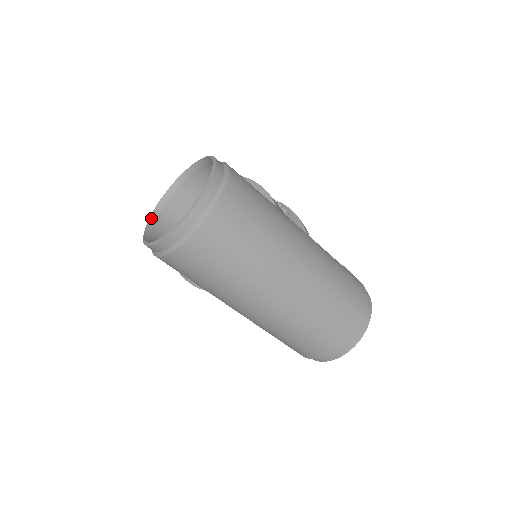
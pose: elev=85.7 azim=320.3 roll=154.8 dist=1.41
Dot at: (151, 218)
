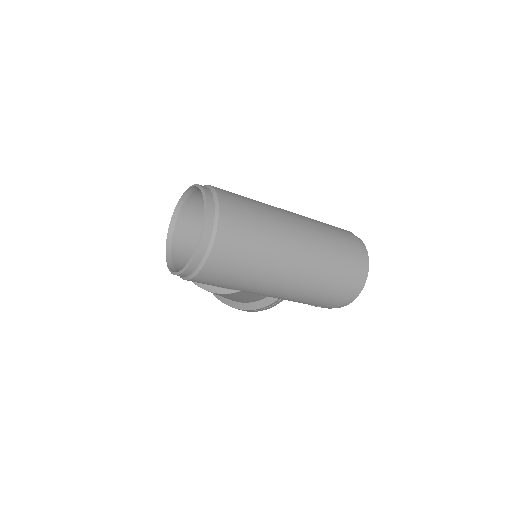
Dot at: (168, 261)
